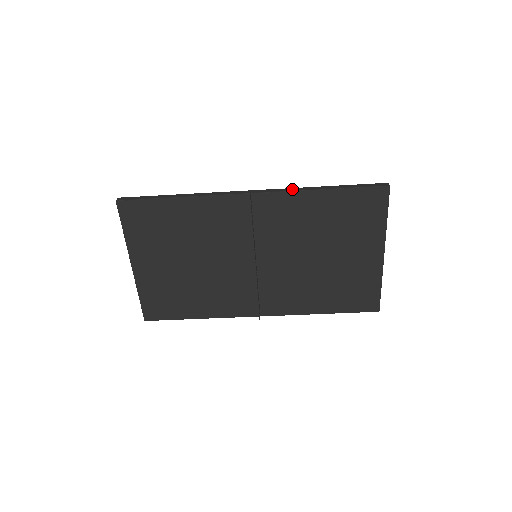
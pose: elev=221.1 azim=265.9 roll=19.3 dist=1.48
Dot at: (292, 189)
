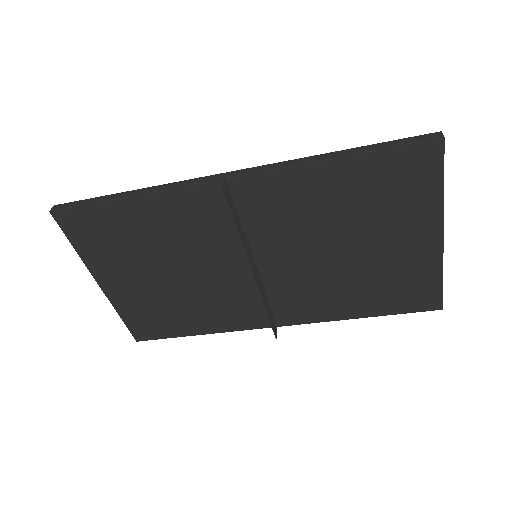
Dot at: (287, 163)
